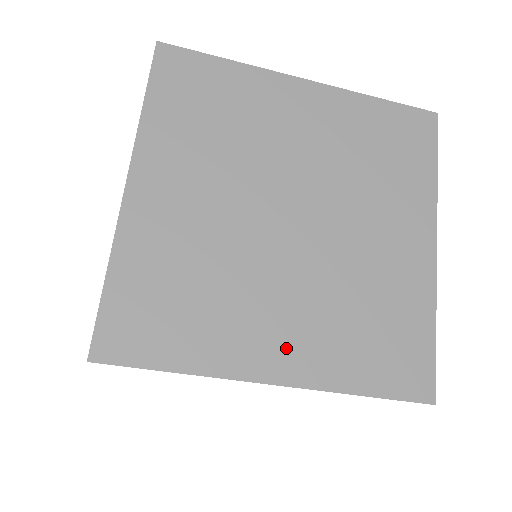
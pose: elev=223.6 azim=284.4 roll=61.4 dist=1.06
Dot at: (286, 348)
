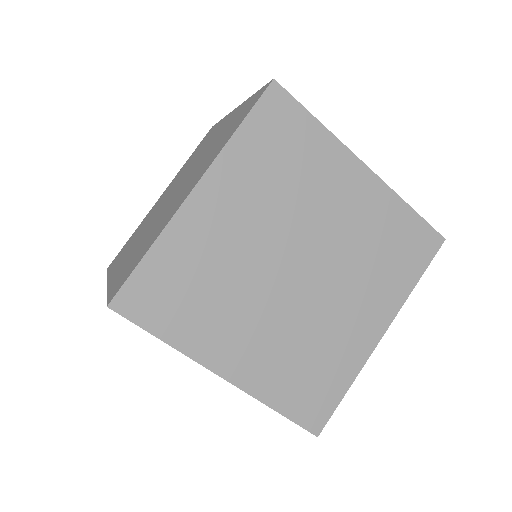
Dot at: occluded
